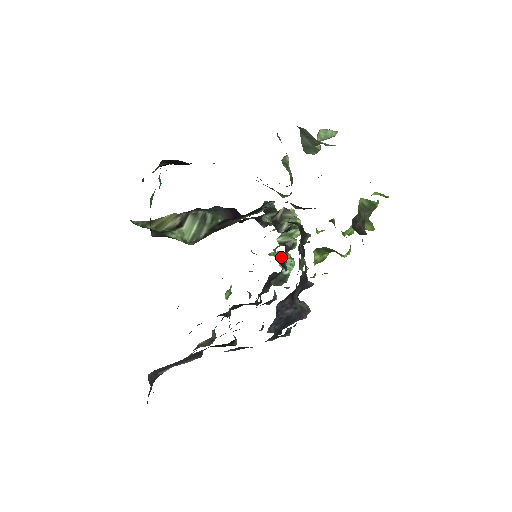
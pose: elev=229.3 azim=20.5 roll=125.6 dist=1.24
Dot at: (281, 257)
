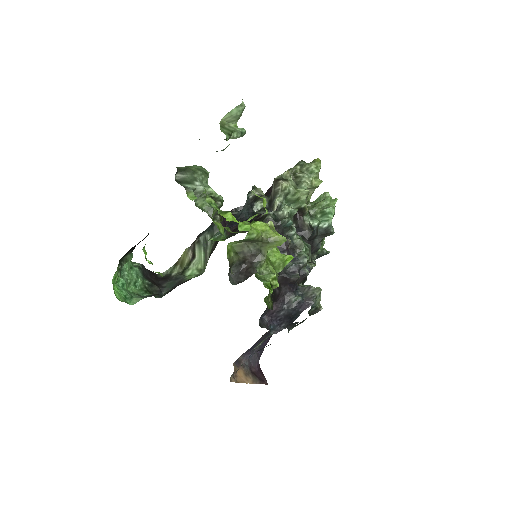
Dot at: occluded
